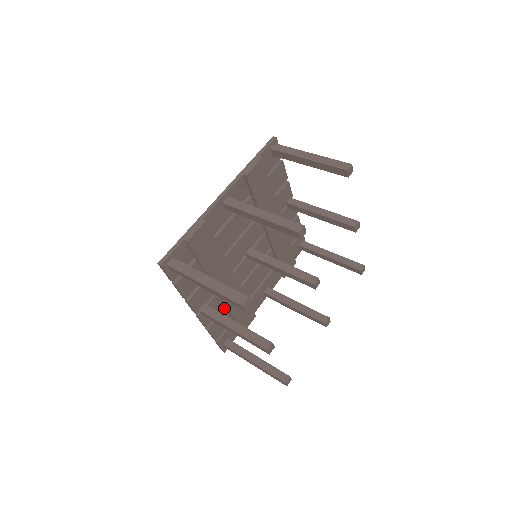
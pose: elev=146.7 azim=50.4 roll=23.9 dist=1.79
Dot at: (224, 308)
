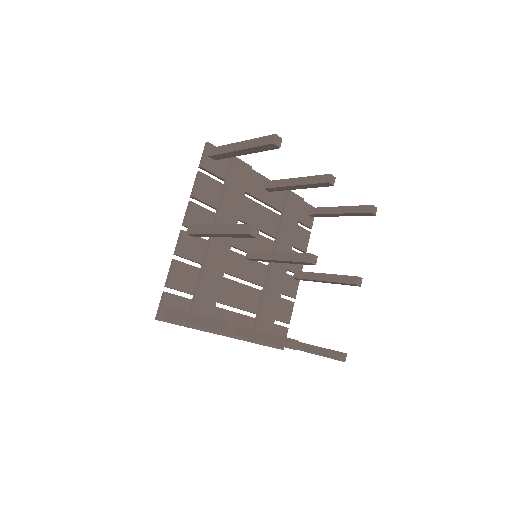
Dot at: (199, 268)
